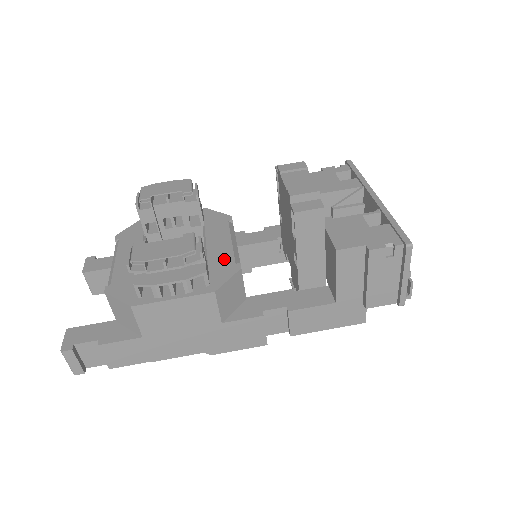
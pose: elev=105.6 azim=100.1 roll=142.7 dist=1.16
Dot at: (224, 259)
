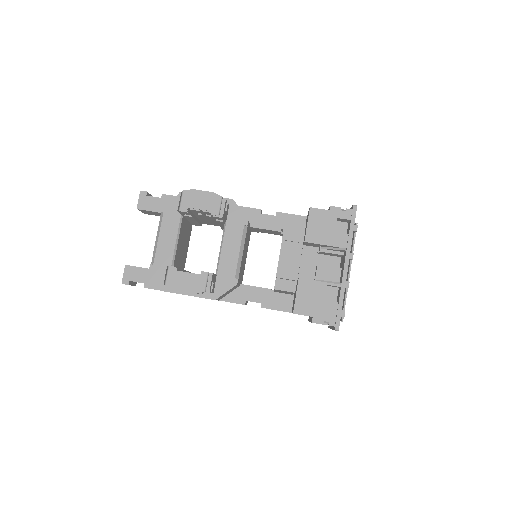
Dot at: (229, 270)
